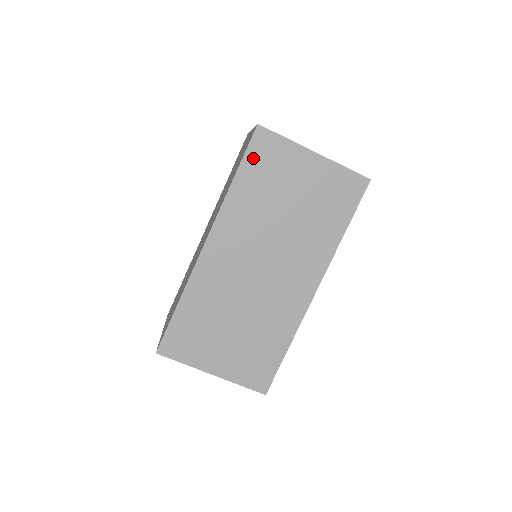
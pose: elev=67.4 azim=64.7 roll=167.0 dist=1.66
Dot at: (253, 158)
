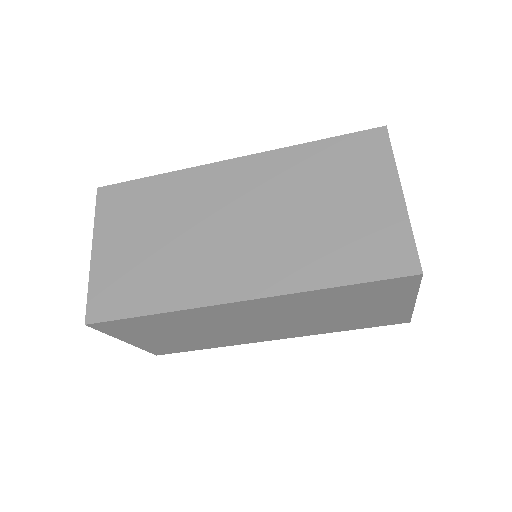
Dot at: (376, 286)
